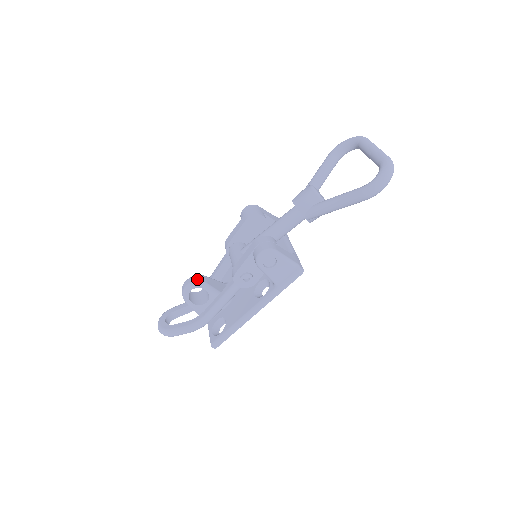
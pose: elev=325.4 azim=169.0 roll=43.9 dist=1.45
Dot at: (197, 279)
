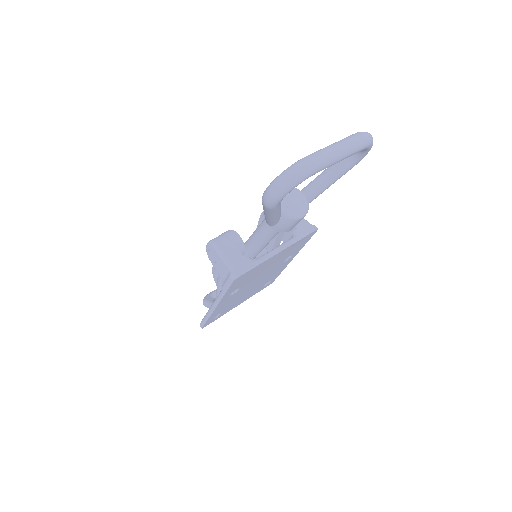
Dot at: occluded
